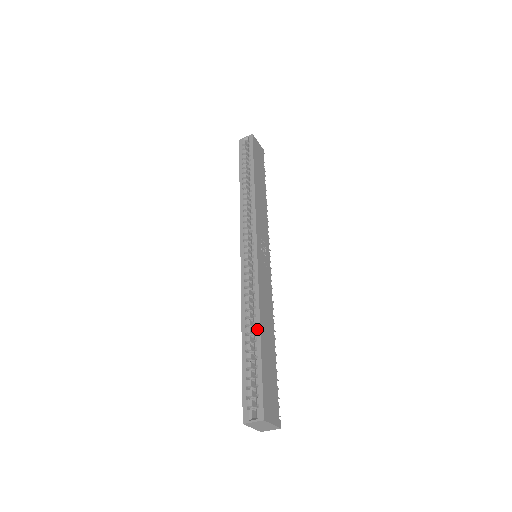
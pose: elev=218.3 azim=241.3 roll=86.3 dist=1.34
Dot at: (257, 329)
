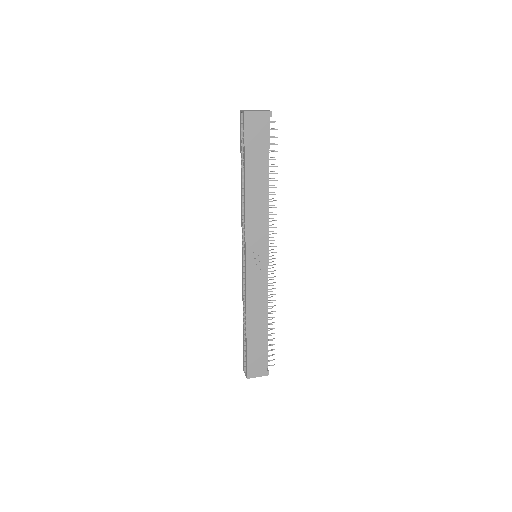
Dot at: occluded
